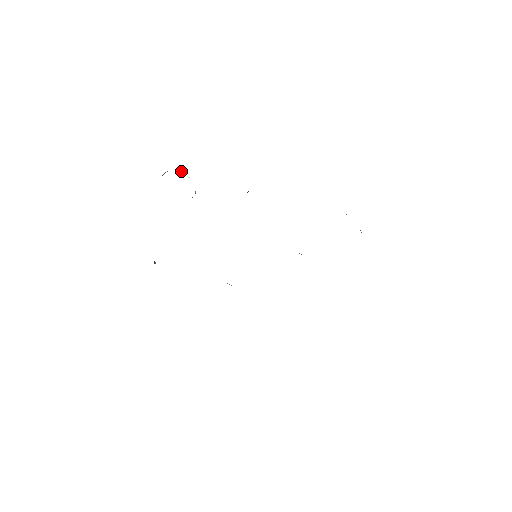
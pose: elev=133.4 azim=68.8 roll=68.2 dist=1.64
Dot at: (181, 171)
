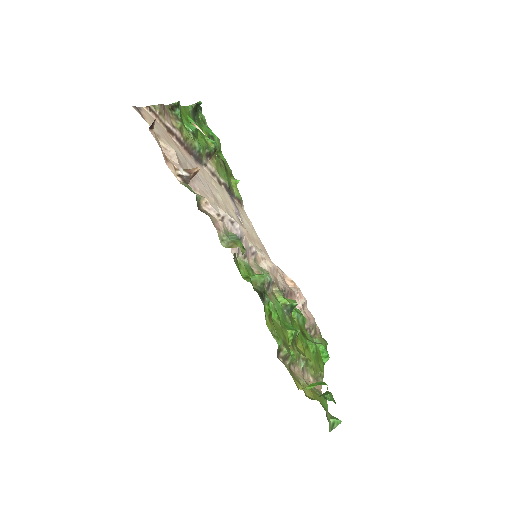
Dot at: (192, 123)
